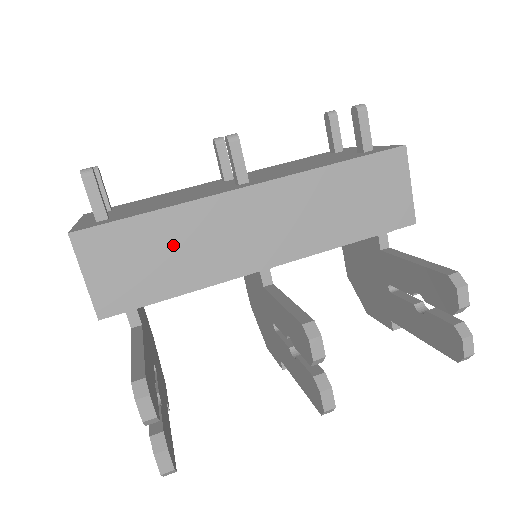
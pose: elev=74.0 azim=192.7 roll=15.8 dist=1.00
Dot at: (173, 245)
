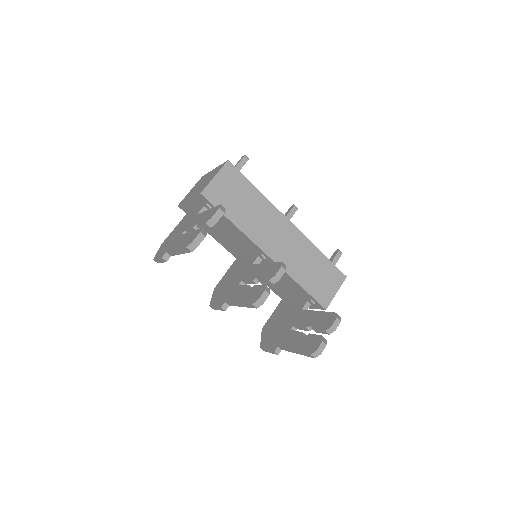
Dot at: (250, 205)
